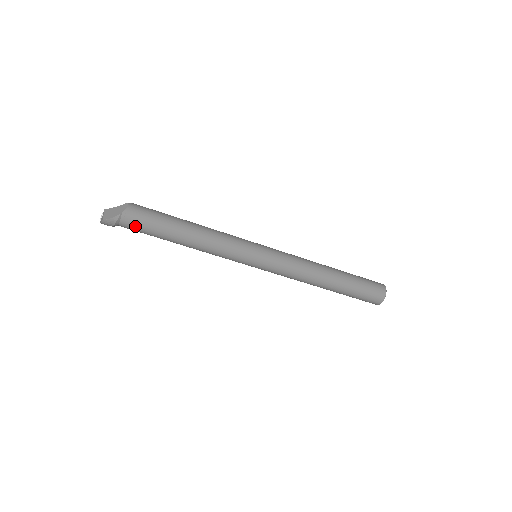
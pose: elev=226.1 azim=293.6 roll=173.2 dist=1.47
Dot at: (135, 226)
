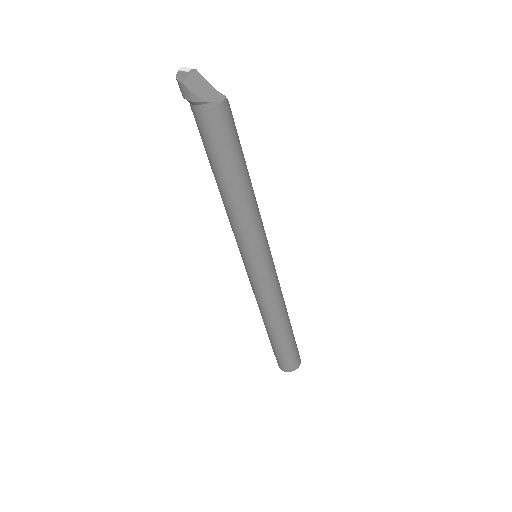
Dot at: (204, 126)
